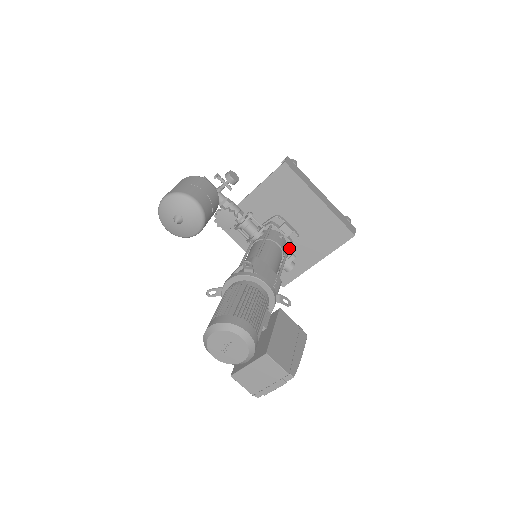
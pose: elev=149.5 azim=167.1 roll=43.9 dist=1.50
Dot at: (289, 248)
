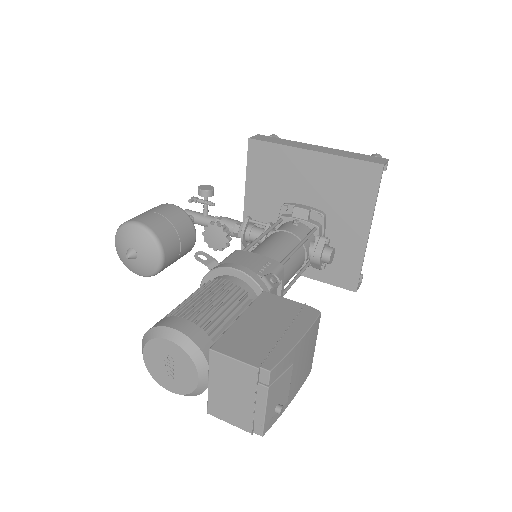
Dot at: (312, 231)
